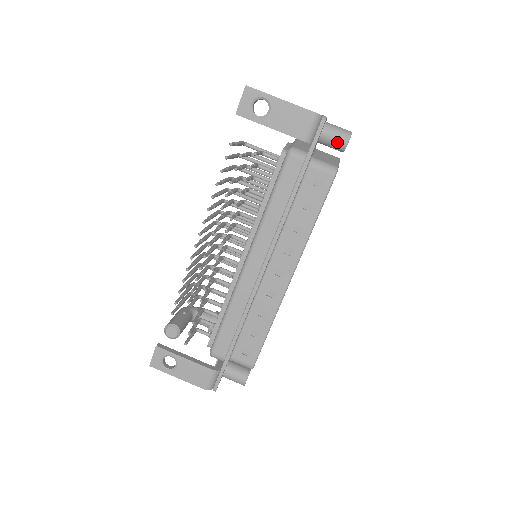
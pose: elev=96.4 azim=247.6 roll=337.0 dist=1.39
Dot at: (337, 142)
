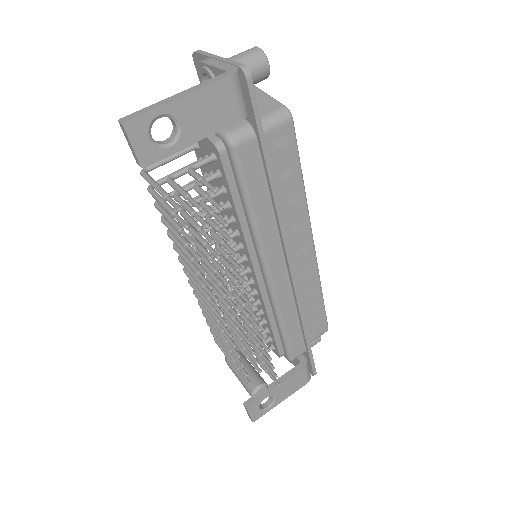
Dot at: (257, 76)
